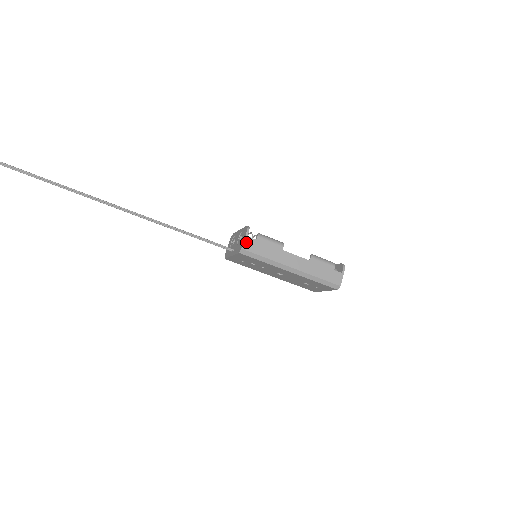
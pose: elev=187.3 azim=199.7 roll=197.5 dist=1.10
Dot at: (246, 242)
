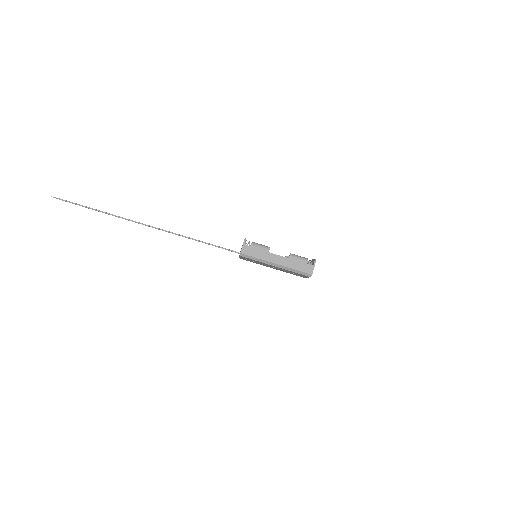
Dot at: (243, 249)
